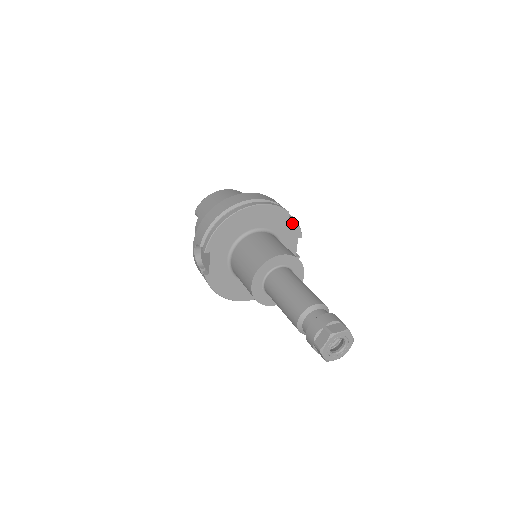
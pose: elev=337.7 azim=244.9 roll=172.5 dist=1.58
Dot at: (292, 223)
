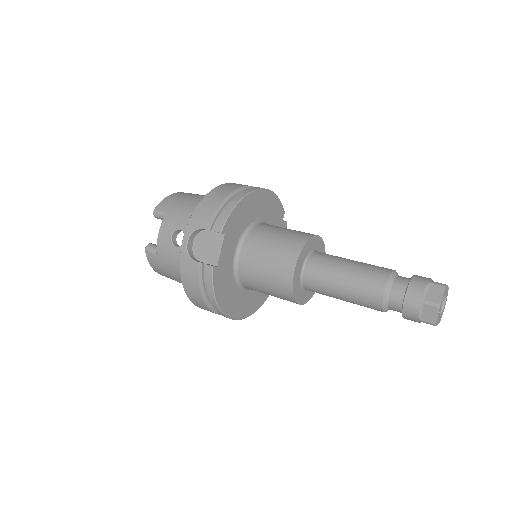
Dot at: (284, 226)
